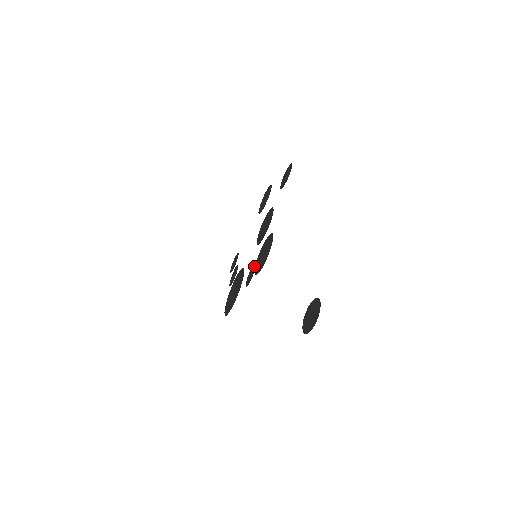
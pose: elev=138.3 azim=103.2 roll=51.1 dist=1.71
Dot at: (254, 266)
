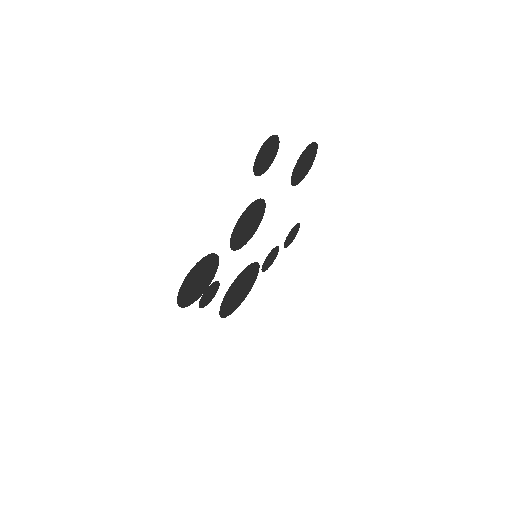
Dot at: (211, 285)
